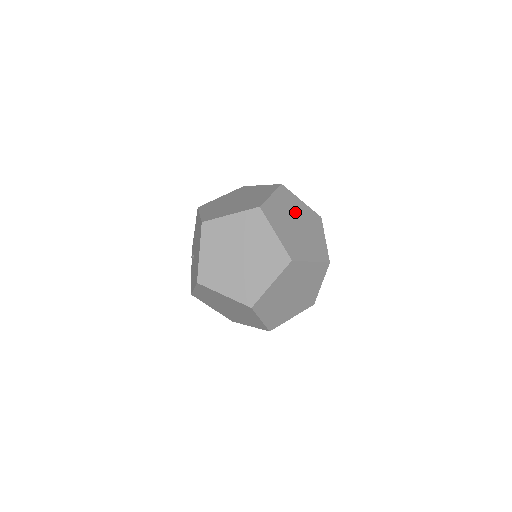
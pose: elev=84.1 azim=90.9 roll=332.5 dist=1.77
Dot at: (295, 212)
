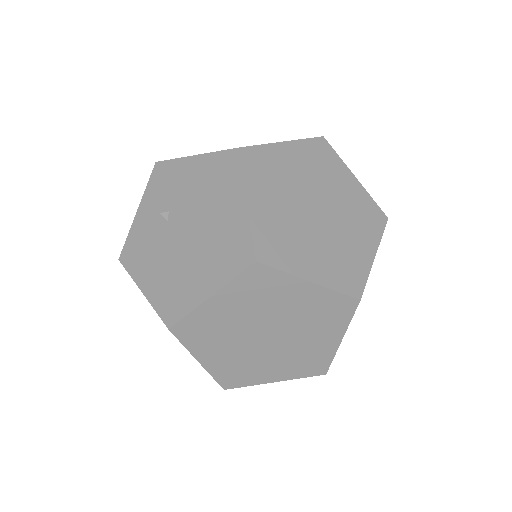
Dot at: occluded
